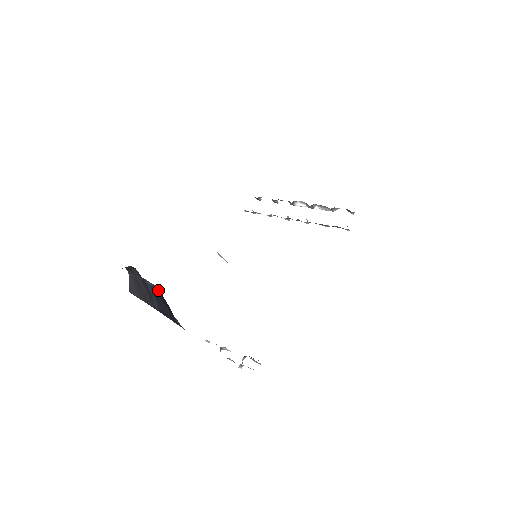
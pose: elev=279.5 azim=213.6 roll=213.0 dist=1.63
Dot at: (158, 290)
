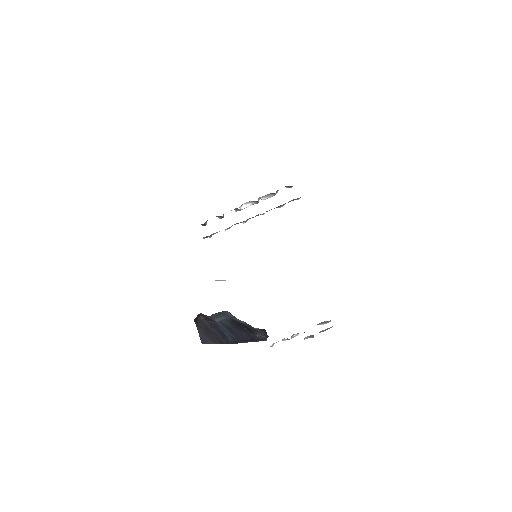
Dot at: (230, 320)
